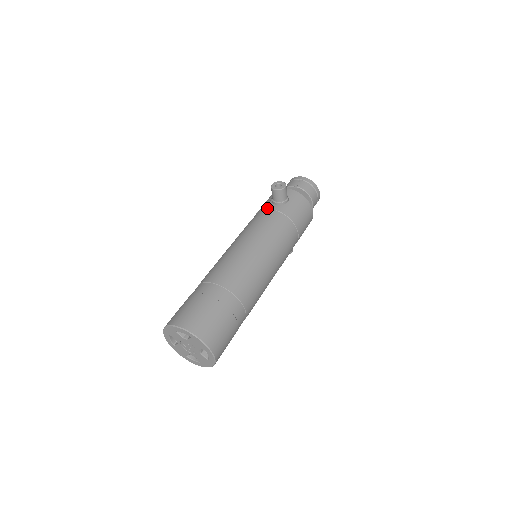
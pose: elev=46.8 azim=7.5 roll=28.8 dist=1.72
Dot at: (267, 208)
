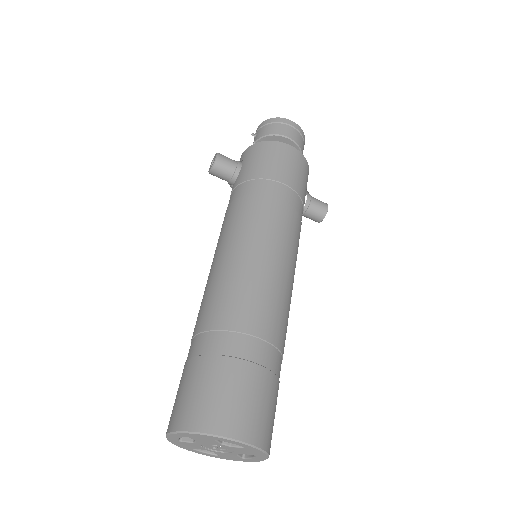
Dot at: occluded
